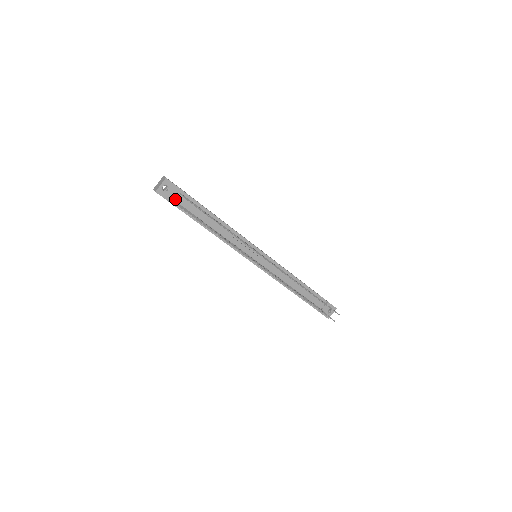
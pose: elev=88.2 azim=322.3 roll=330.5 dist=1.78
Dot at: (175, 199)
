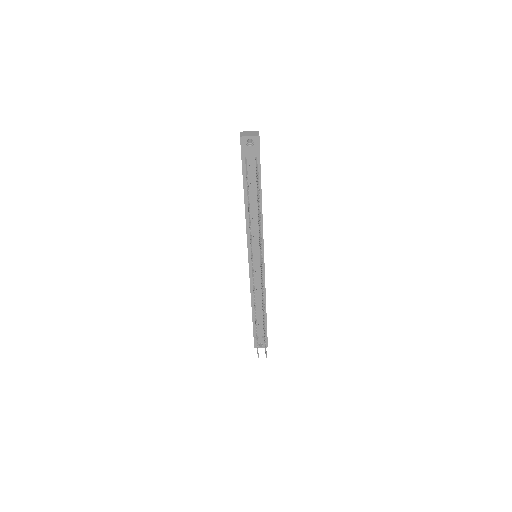
Dot at: (248, 157)
